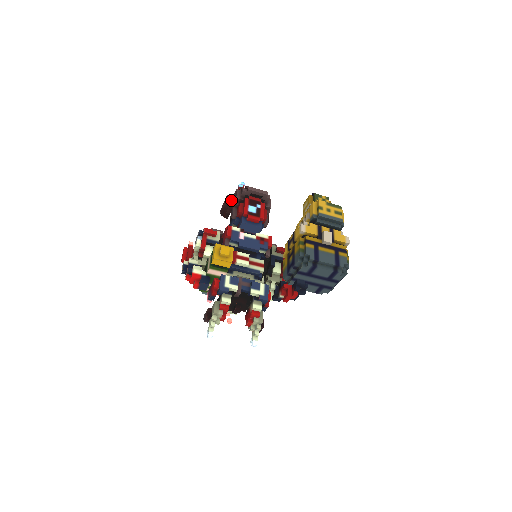
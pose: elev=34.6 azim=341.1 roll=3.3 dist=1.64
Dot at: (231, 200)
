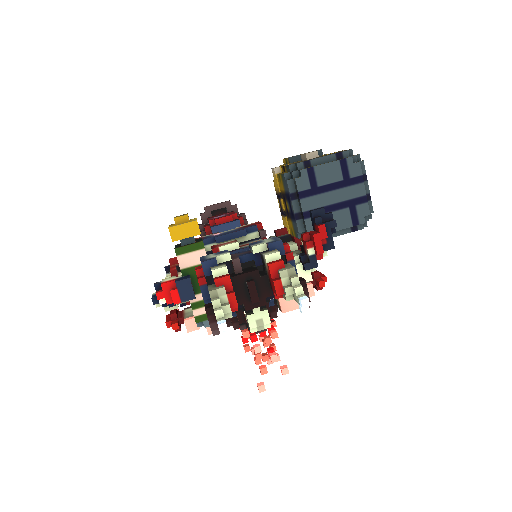
Dot at: occluded
